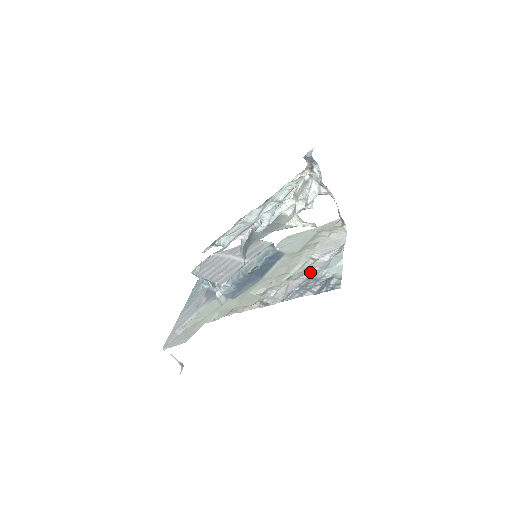
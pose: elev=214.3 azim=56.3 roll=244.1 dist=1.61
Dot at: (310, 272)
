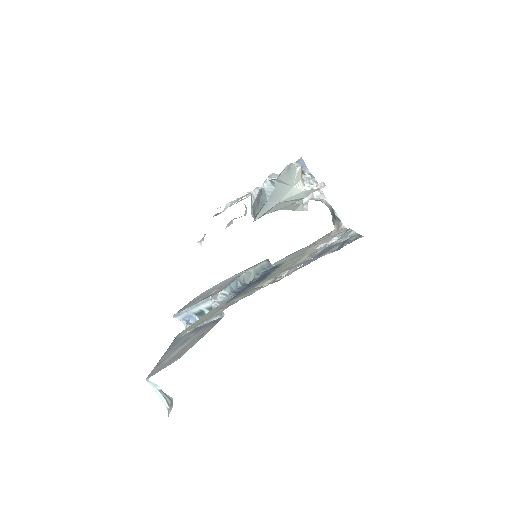
Dot at: (321, 249)
